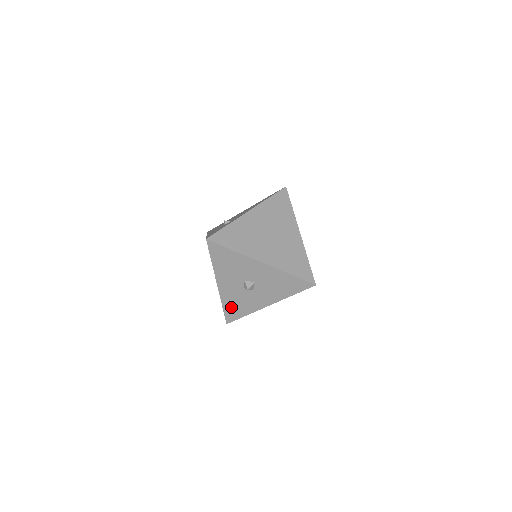
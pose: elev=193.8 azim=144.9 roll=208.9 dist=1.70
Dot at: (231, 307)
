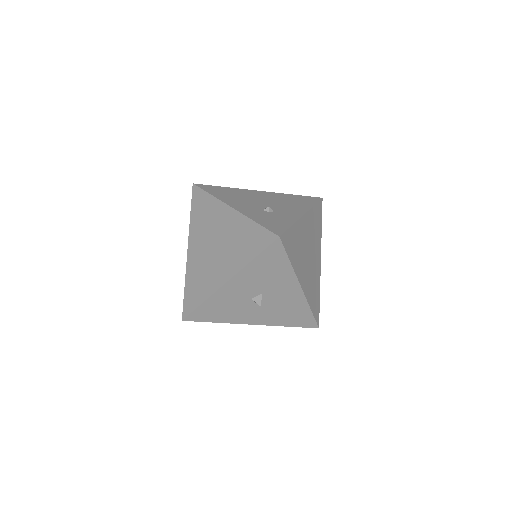
Dot at: (211, 308)
